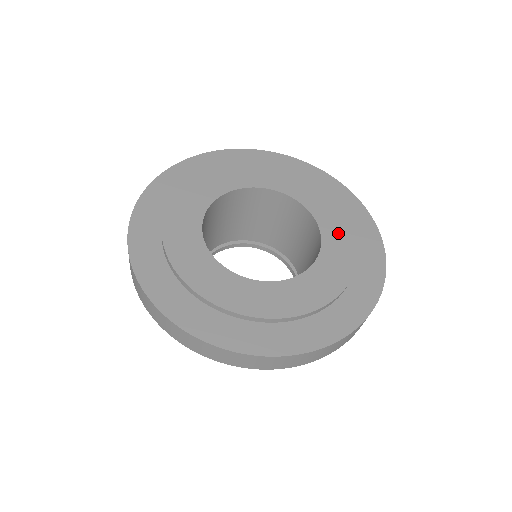
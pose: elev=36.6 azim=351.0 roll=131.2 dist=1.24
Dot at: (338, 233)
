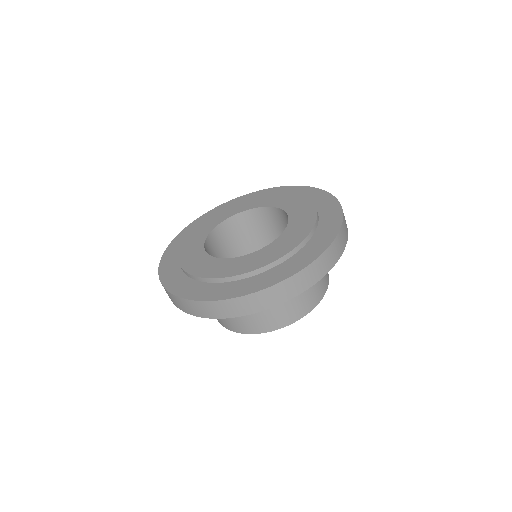
Dot at: (274, 199)
